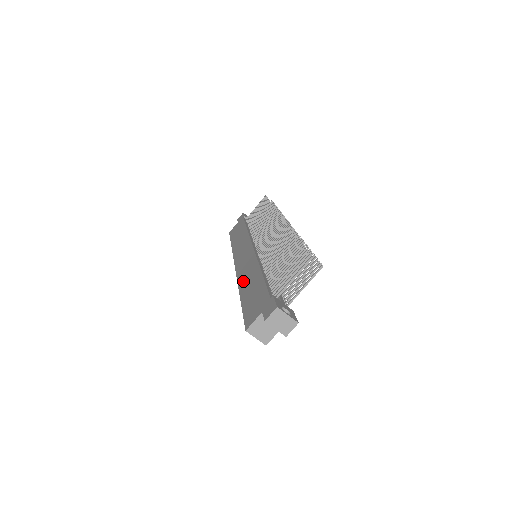
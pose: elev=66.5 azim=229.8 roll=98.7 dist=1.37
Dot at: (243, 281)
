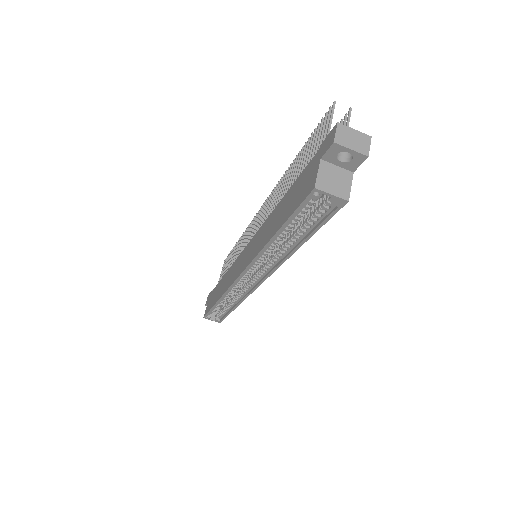
Dot at: (263, 240)
